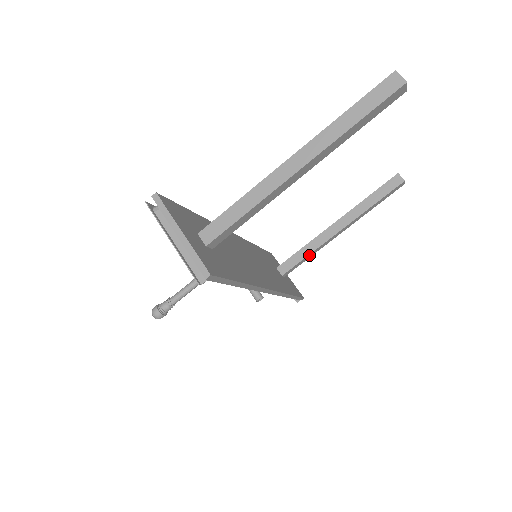
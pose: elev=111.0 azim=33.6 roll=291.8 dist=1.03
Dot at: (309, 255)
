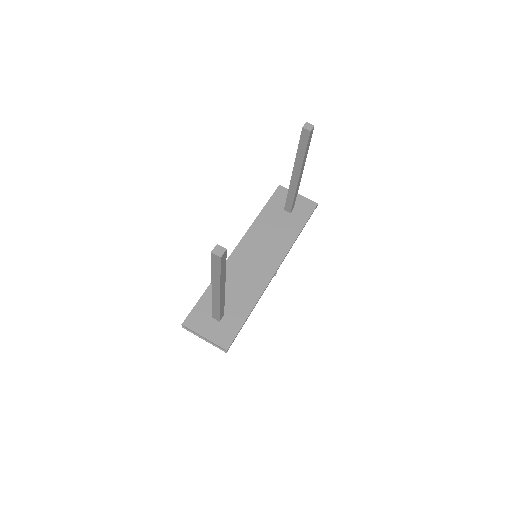
Dot at: (295, 196)
